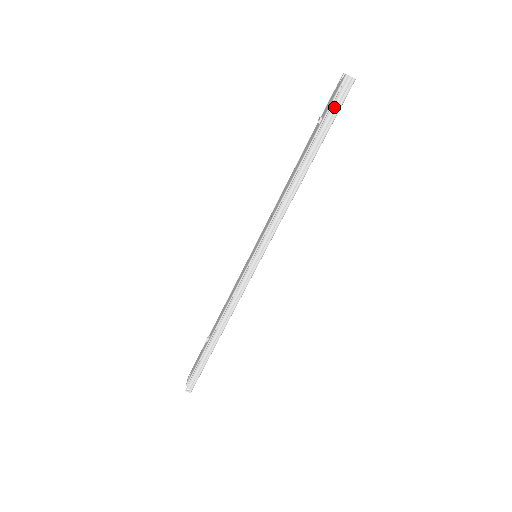
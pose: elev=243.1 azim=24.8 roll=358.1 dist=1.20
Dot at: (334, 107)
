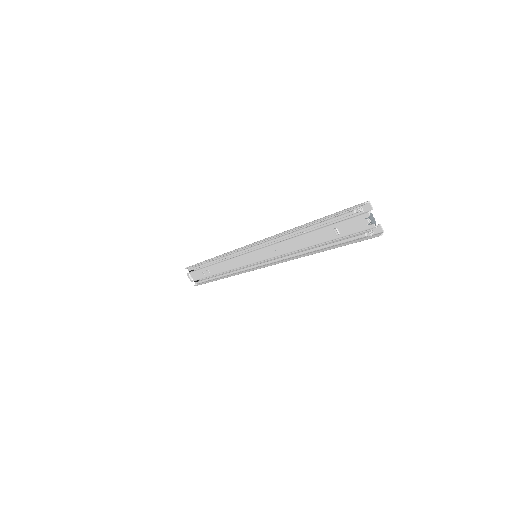
Dot at: occluded
